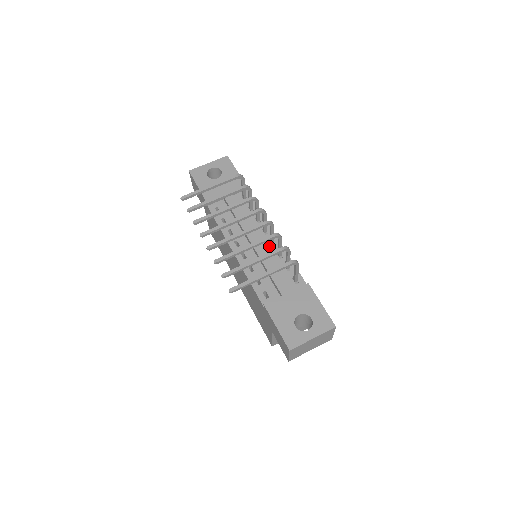
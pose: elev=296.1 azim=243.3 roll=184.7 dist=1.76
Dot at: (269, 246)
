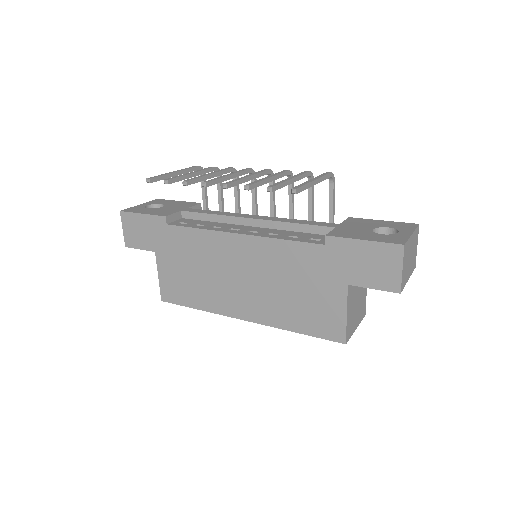
Dot at: occluded
